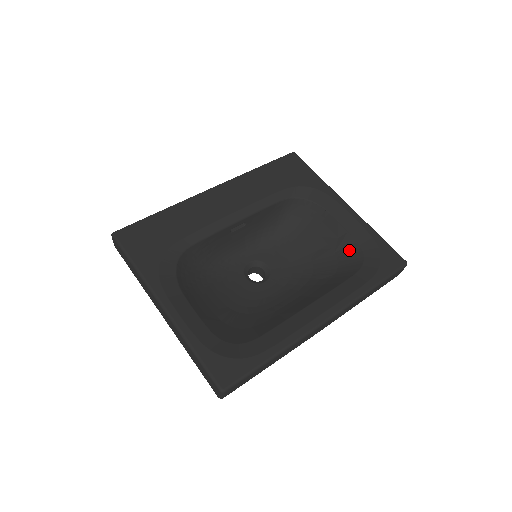
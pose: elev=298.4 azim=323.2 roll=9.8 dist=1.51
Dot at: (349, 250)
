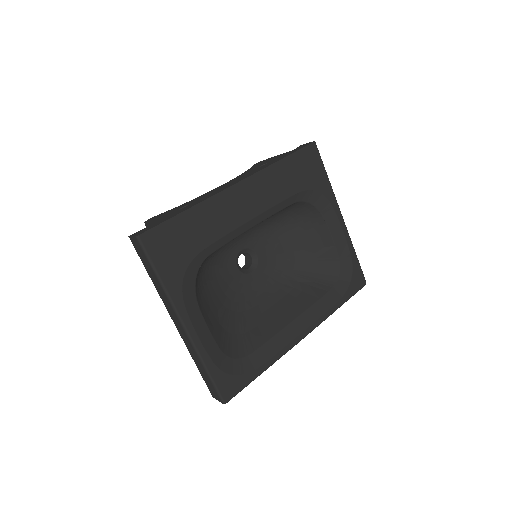
Dot at: (329, 262)
